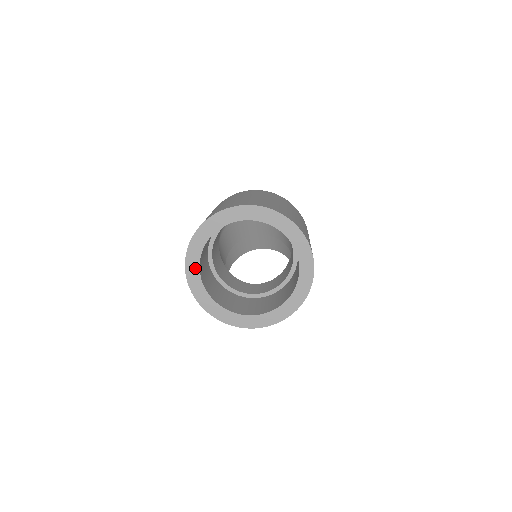
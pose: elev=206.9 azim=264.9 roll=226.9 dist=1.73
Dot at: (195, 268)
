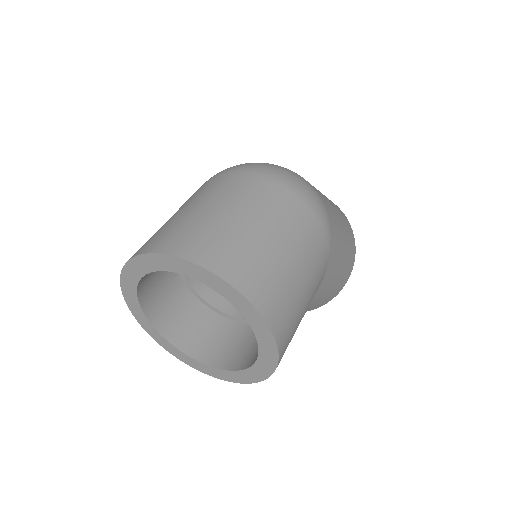
Dot at: (134, 302)
